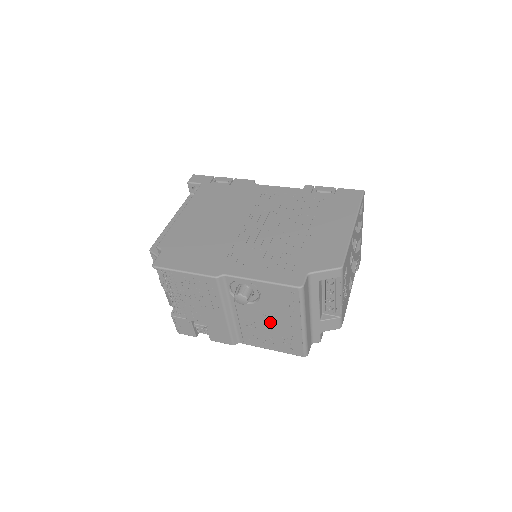
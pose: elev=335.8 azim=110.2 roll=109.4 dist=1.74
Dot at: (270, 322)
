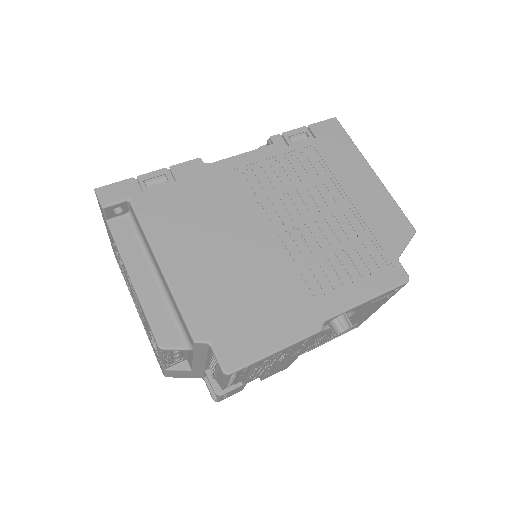
Dot at: occluded
